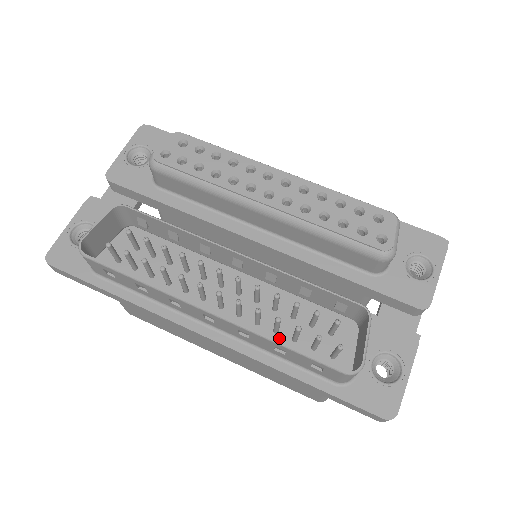
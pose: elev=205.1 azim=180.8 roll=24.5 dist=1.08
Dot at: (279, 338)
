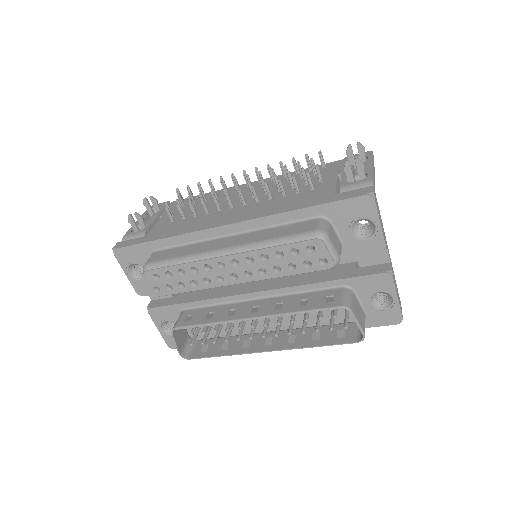
Dot at: (311, 317)
